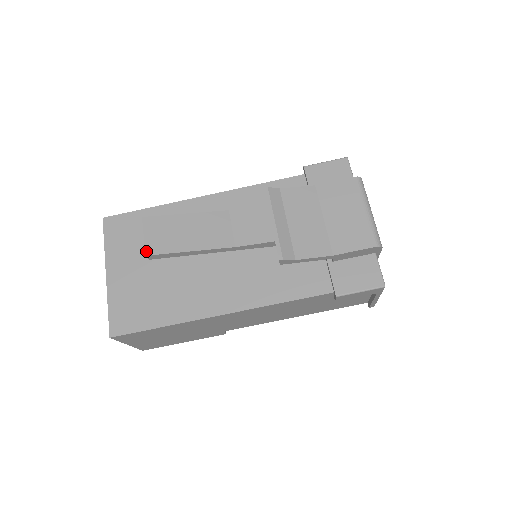
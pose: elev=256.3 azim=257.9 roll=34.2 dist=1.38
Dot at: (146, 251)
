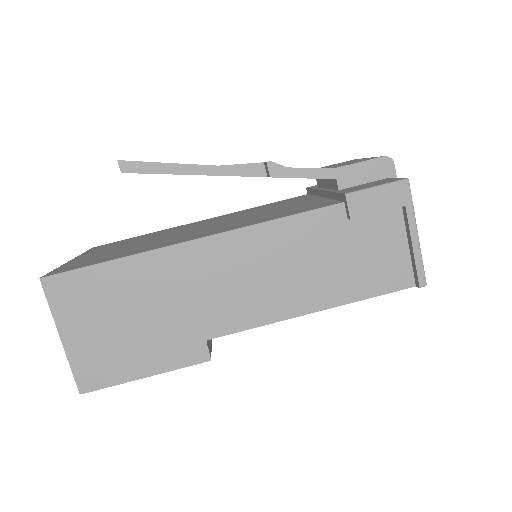
Dot at: (119, 160)
